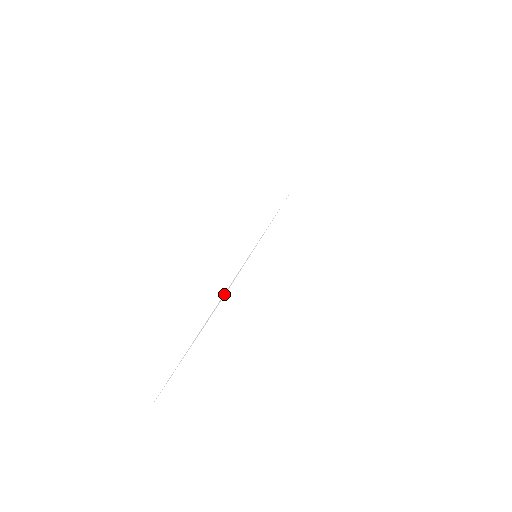
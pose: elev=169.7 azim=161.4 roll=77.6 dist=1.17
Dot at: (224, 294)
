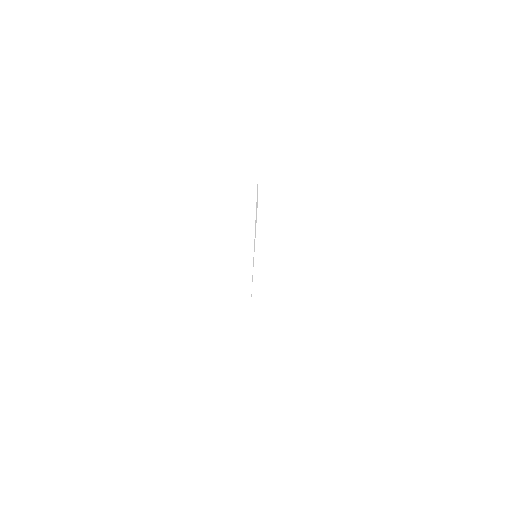
Dot at: occluded
